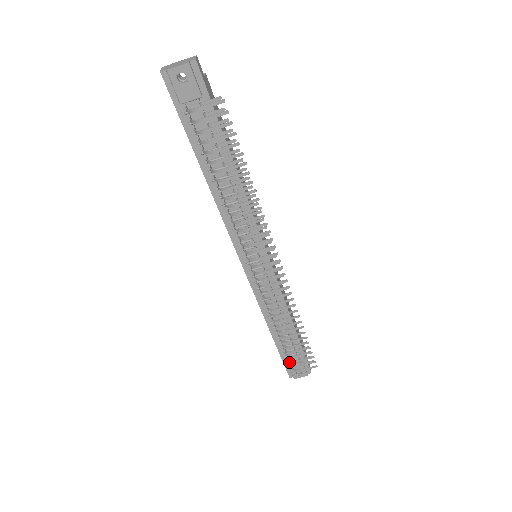
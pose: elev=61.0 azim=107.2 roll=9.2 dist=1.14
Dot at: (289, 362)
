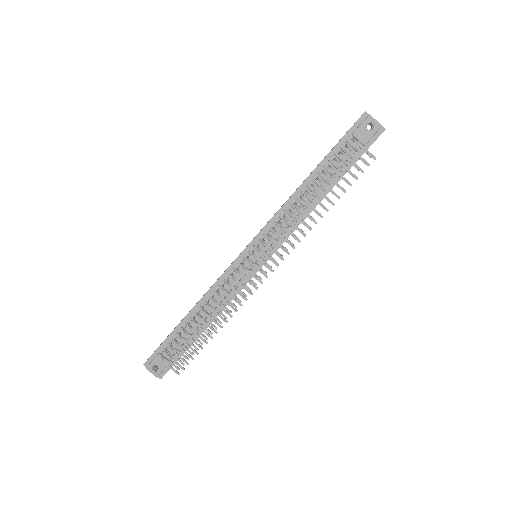
Dot at: occluded
